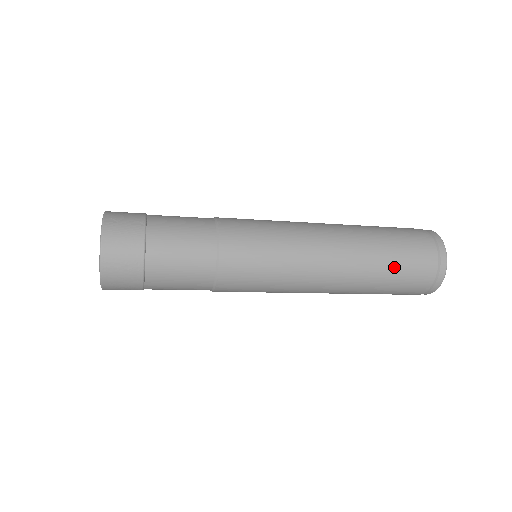
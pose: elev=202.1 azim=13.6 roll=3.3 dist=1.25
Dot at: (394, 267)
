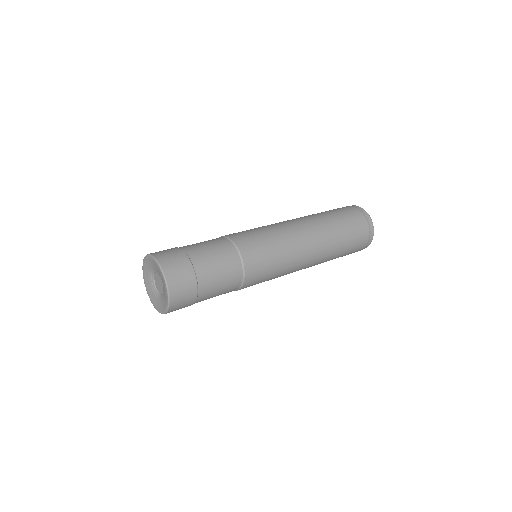
Dot at: (341, 222)
